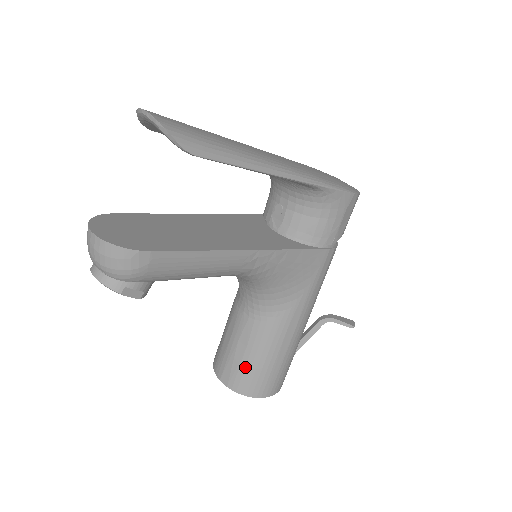
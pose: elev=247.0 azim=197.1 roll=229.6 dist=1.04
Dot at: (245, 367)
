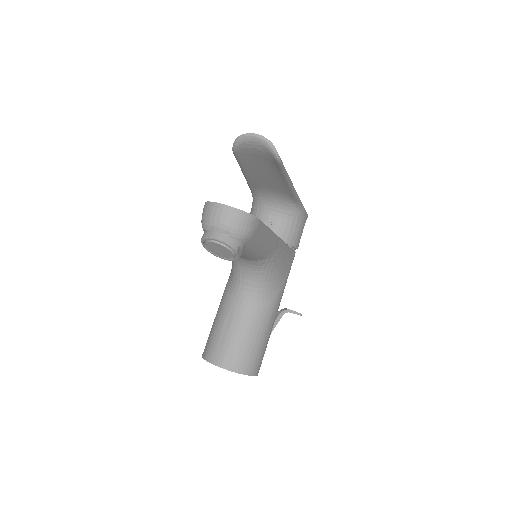
Dot at: (245, 348)
